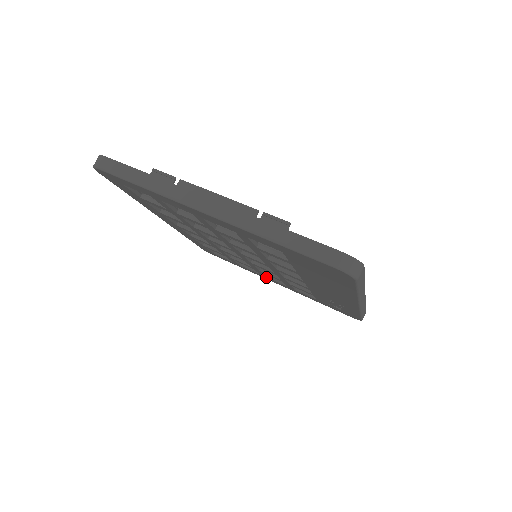
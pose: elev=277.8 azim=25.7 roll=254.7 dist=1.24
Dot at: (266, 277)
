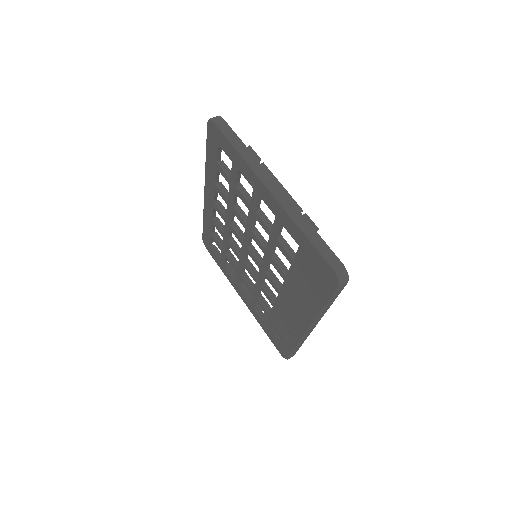
Dot at: (238, 286)
